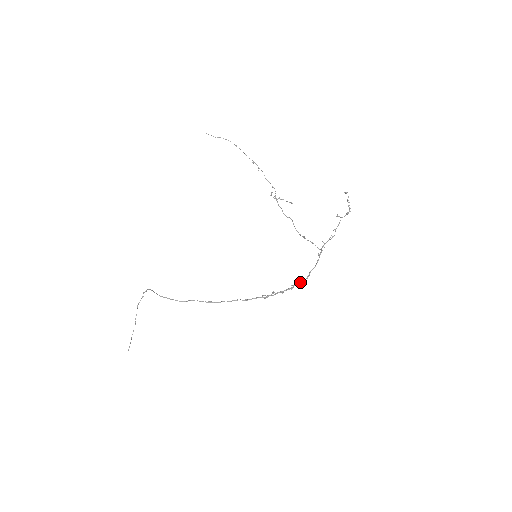
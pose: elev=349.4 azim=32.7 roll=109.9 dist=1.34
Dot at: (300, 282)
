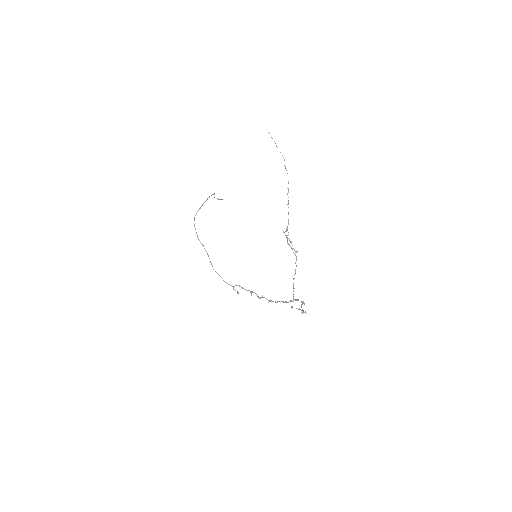
Dot at: (268, 300)
